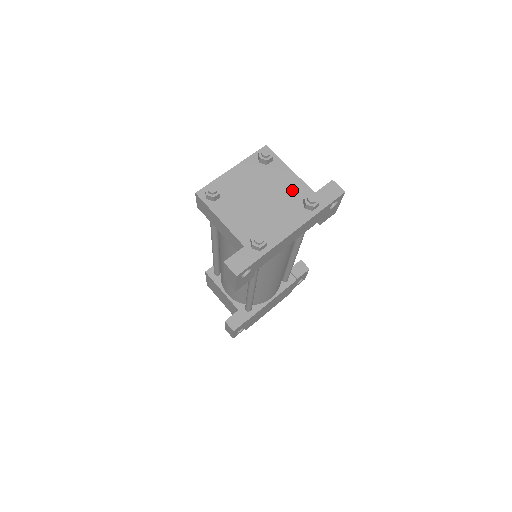
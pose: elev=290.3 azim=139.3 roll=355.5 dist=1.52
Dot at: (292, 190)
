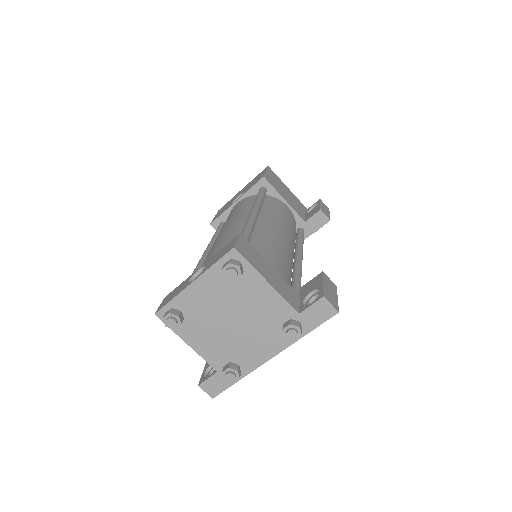
Dot at: (270, 310)
